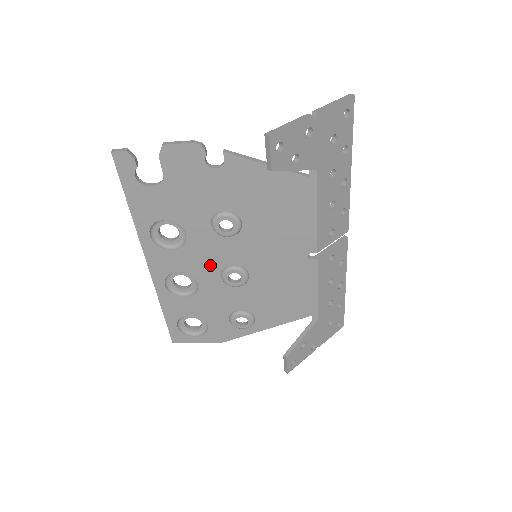
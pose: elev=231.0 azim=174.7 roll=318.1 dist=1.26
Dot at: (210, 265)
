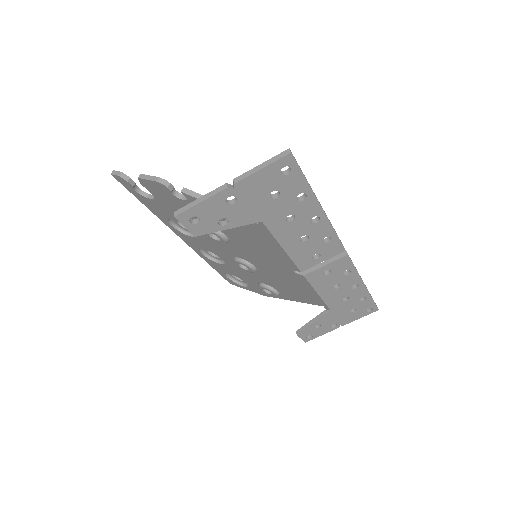
Dot at: (223, 253)
